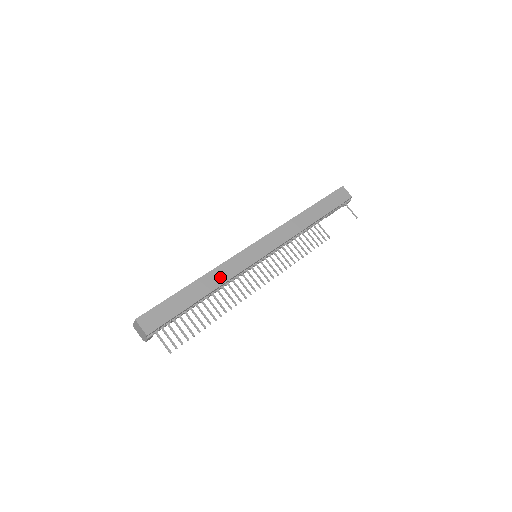
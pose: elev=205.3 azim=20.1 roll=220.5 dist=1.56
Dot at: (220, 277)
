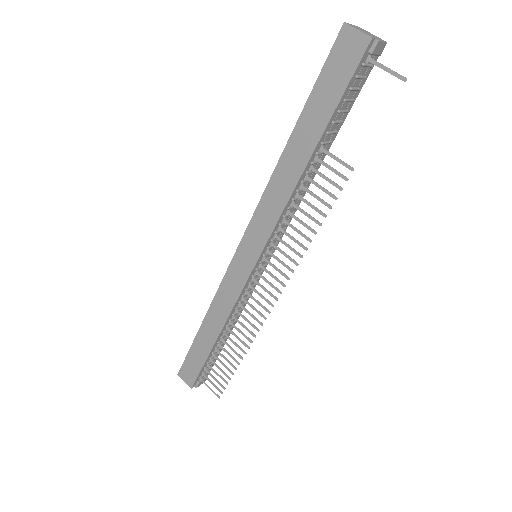
Dot at: (221, 312)
